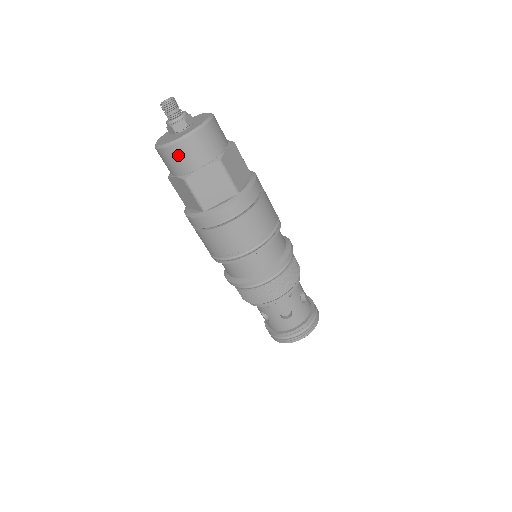
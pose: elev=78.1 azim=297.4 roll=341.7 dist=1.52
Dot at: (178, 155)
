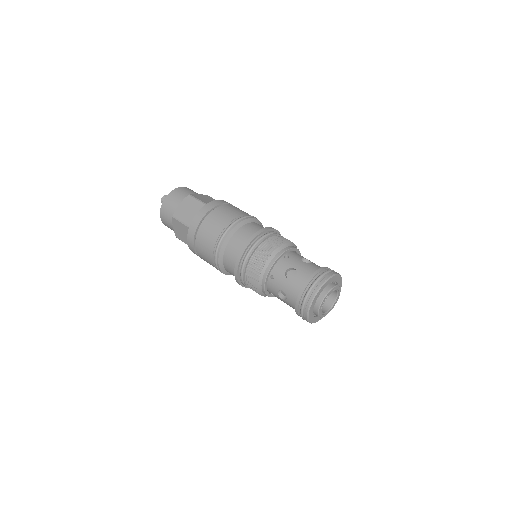
Dot at: (166, 207)
